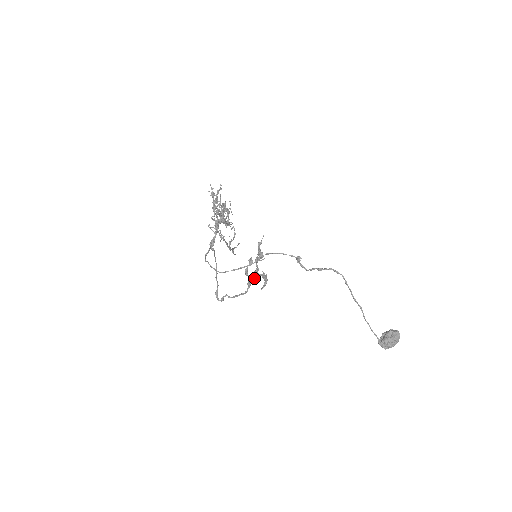
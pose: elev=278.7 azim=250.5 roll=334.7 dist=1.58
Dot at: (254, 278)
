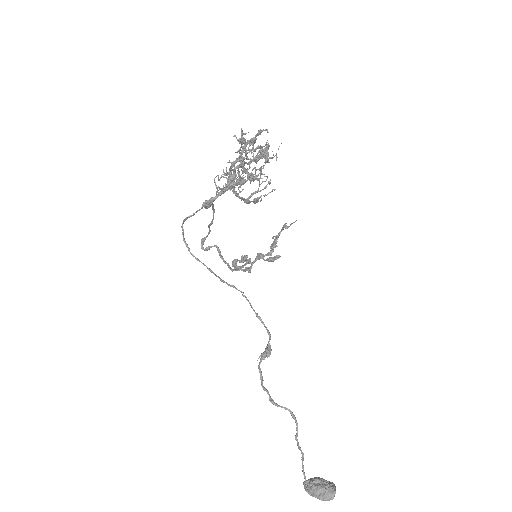
Dot at: (250, 262)
